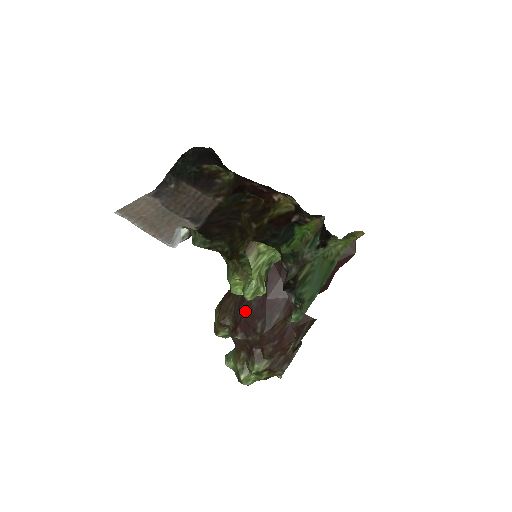
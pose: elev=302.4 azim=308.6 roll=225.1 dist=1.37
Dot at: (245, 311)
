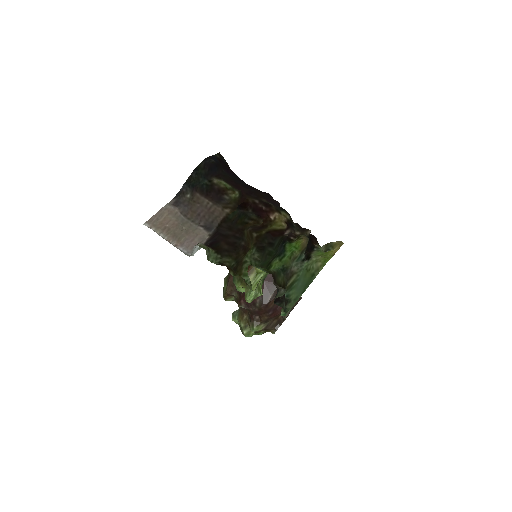
Dot at: occluded
